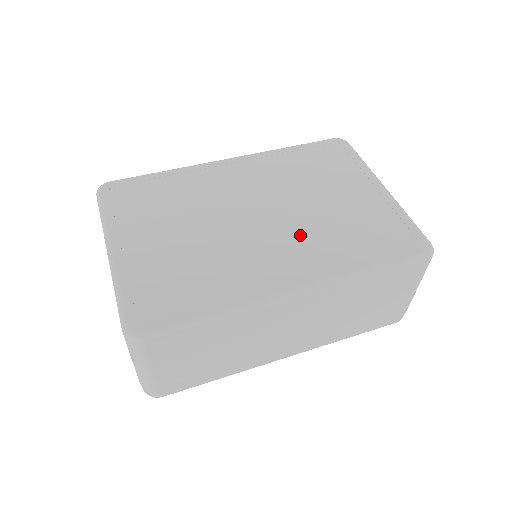
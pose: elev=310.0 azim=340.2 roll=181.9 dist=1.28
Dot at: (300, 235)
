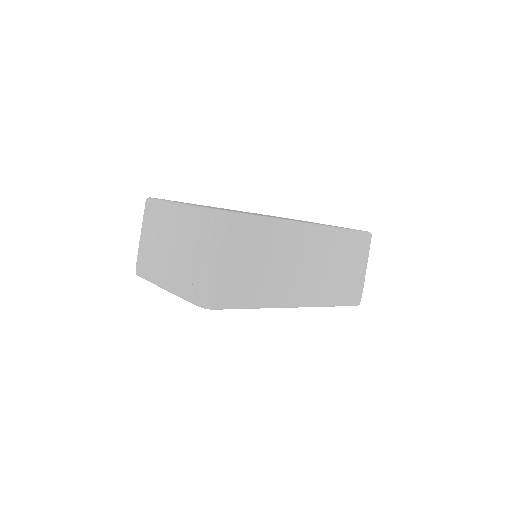
Dot at: occluded
